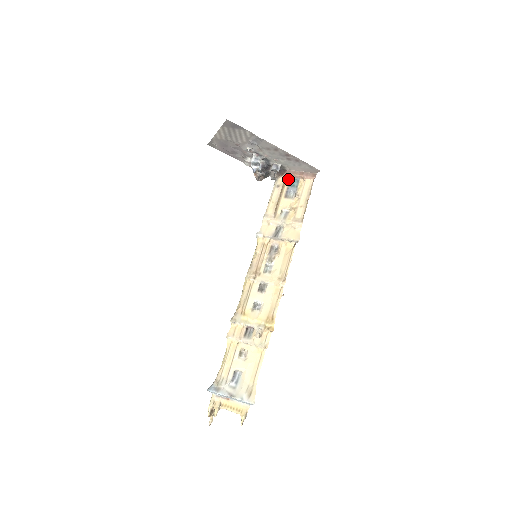
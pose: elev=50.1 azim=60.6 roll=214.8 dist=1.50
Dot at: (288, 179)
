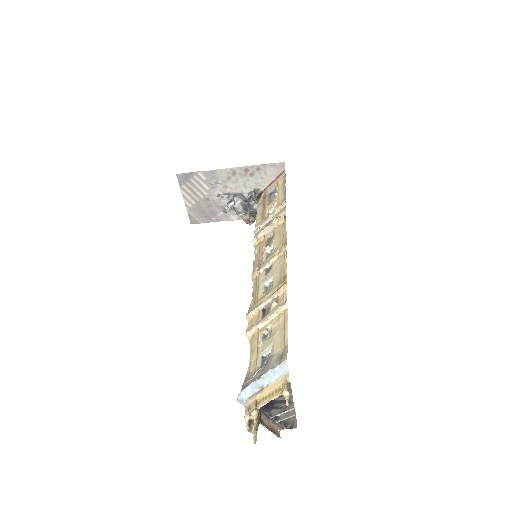
Dot at: (267, 195)
